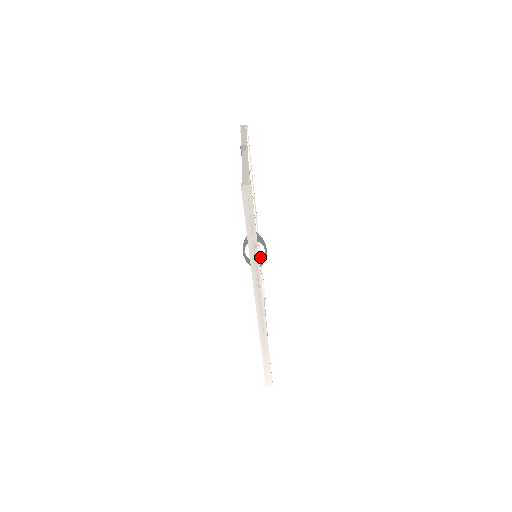
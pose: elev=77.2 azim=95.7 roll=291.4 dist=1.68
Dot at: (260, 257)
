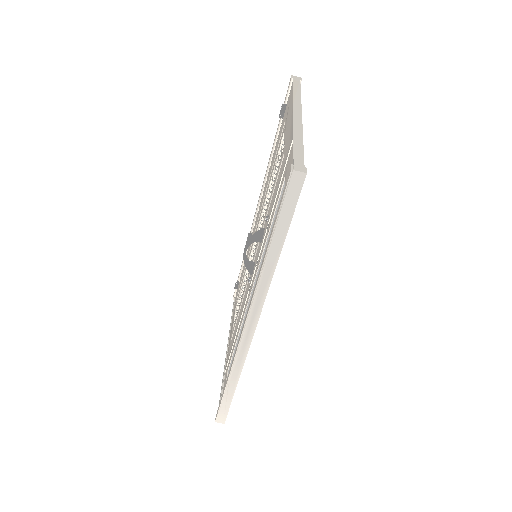
Dot at: occluded
